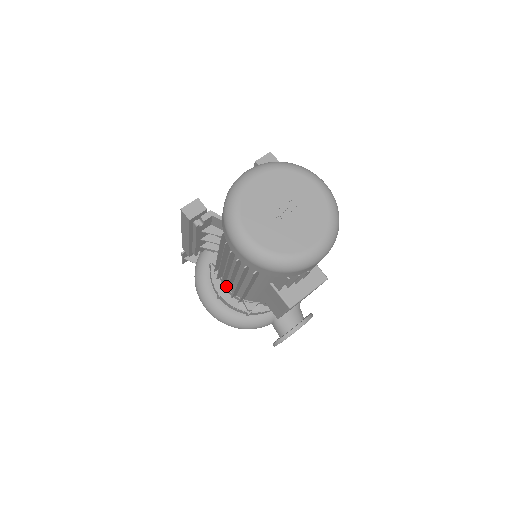
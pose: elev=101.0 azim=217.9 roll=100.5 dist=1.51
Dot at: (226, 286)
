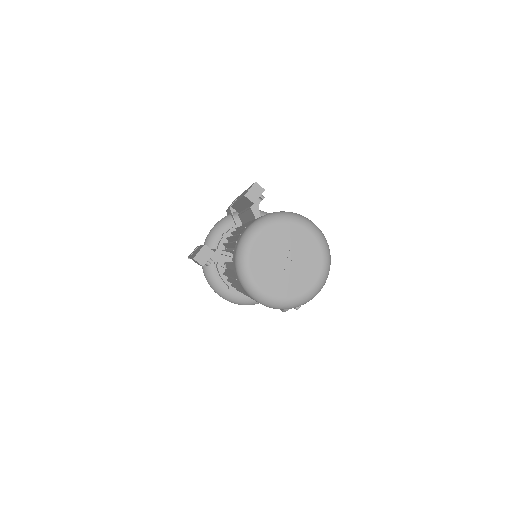
Dot at: occluded
